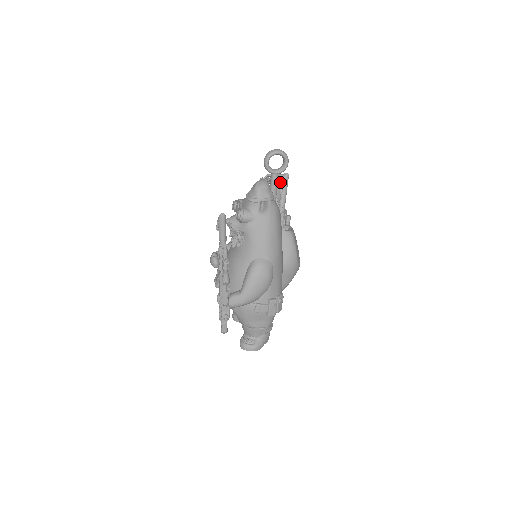
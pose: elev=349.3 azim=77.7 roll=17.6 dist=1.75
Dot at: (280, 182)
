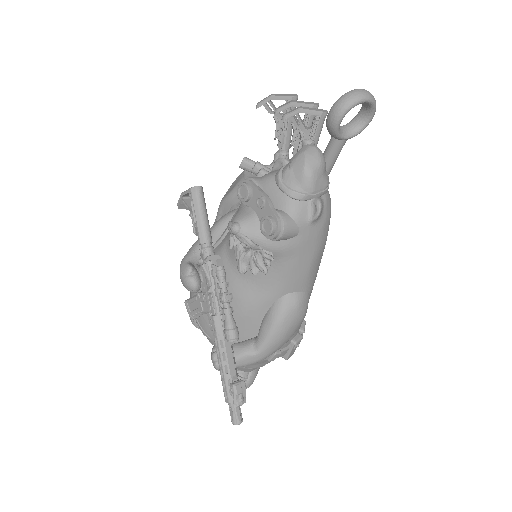
Dot at: occluded
